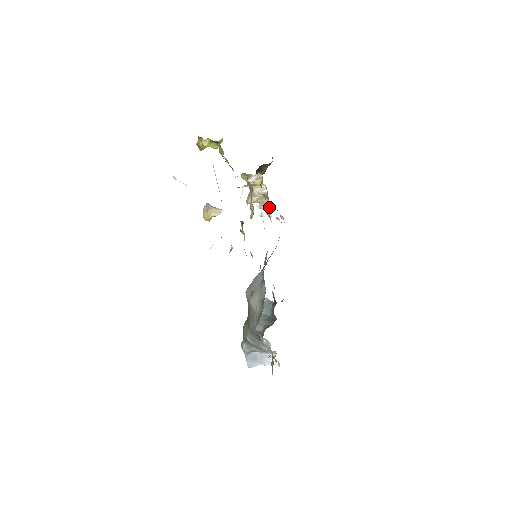
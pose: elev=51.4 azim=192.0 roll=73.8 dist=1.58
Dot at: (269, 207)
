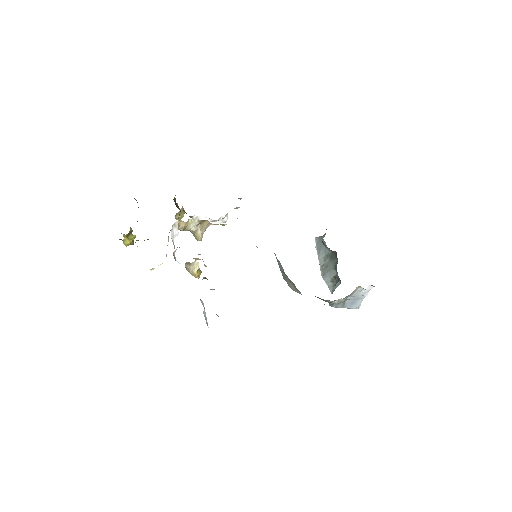
Dot at: occluded
